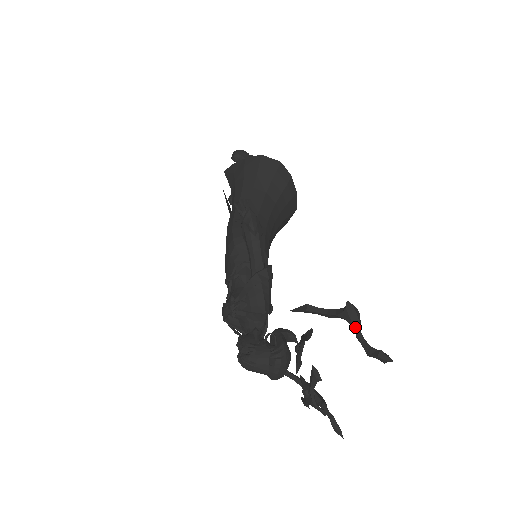
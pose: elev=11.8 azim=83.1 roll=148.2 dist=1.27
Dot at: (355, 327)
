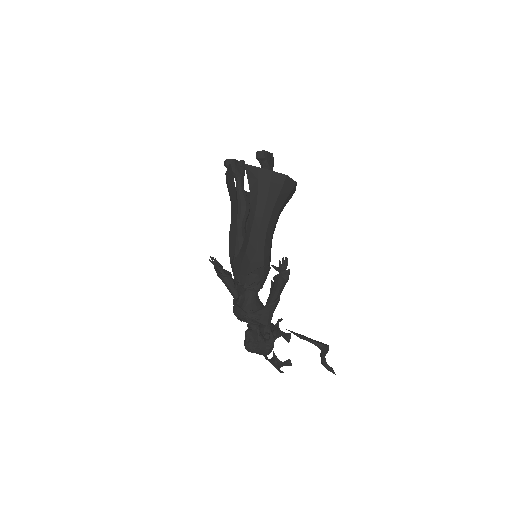
Dot at: (324, 354)
